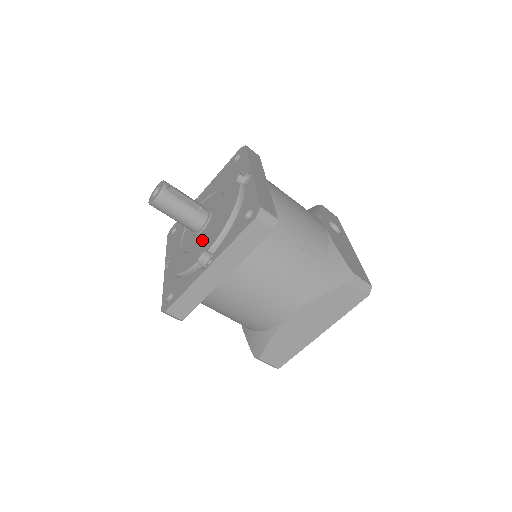
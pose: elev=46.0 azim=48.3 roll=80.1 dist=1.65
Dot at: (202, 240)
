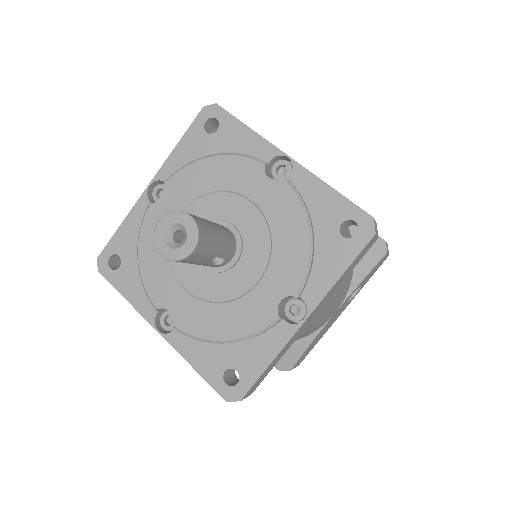
Dot at: (188, 285)
